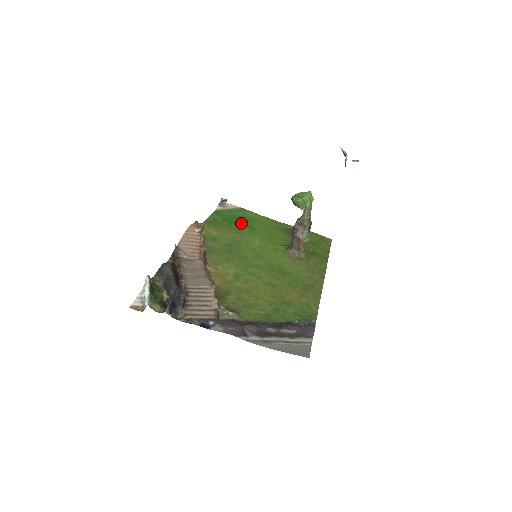
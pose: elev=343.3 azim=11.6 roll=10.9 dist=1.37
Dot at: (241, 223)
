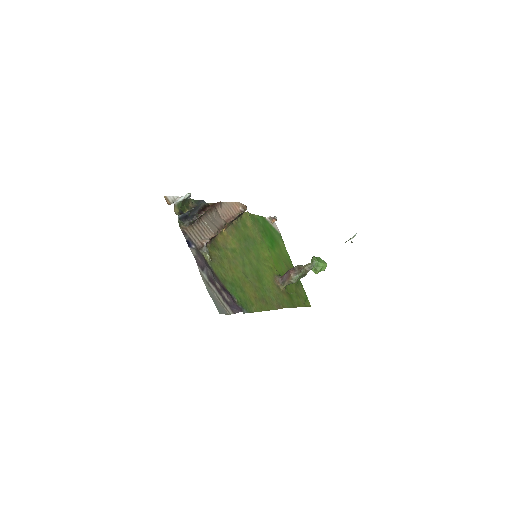
Dot at: (270, 238)
